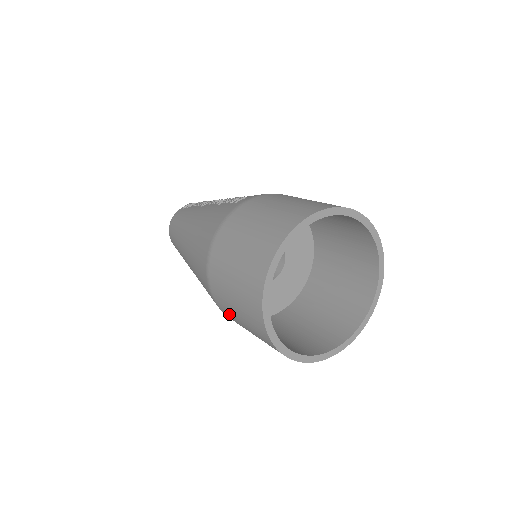
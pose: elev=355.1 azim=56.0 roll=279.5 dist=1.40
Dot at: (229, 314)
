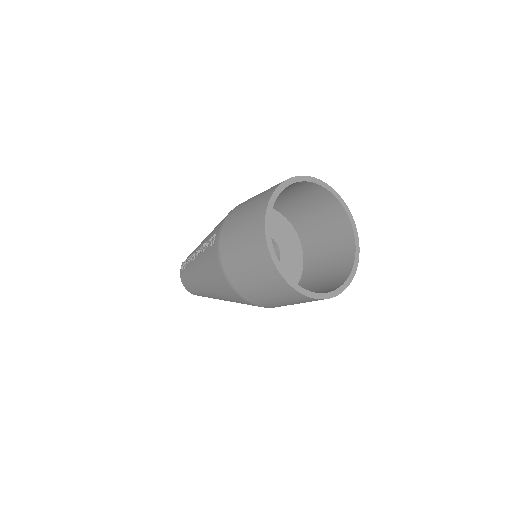
Dot at: (279, 306)
